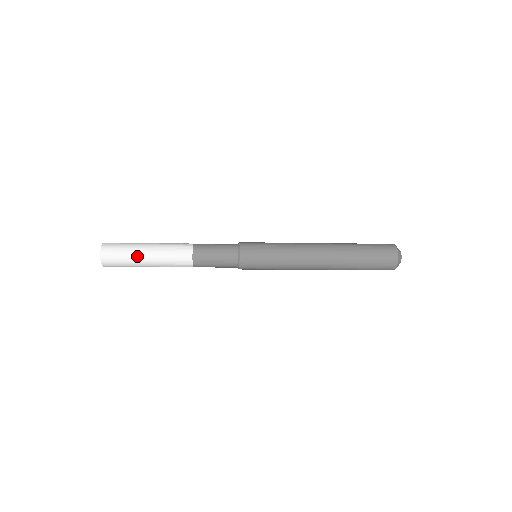
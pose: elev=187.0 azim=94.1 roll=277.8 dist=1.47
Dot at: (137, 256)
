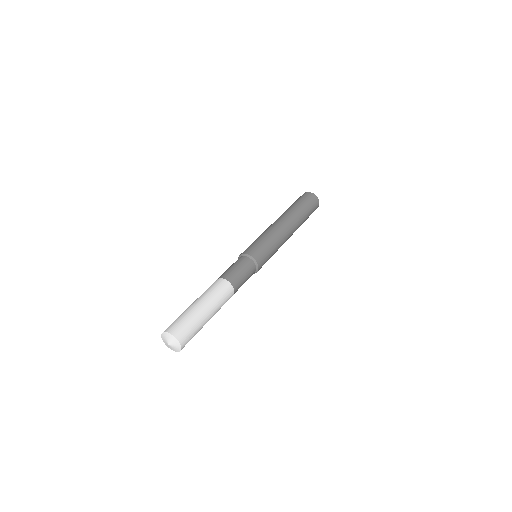
Dot at: (204, 323)
